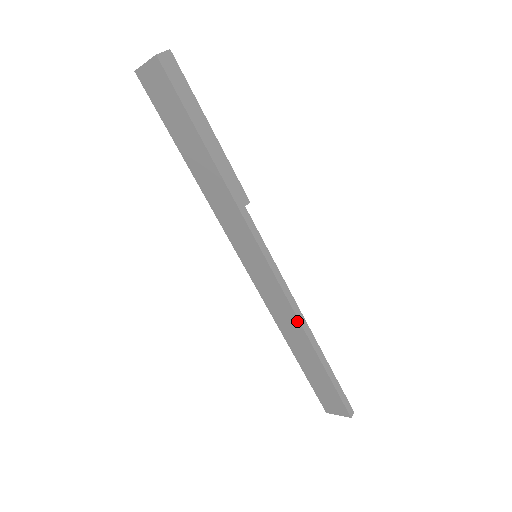
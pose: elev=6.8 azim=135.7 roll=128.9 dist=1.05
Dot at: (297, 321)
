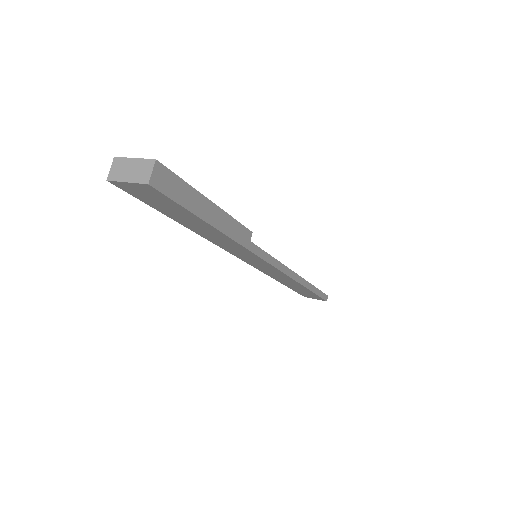
Dot at: (293, 280)
